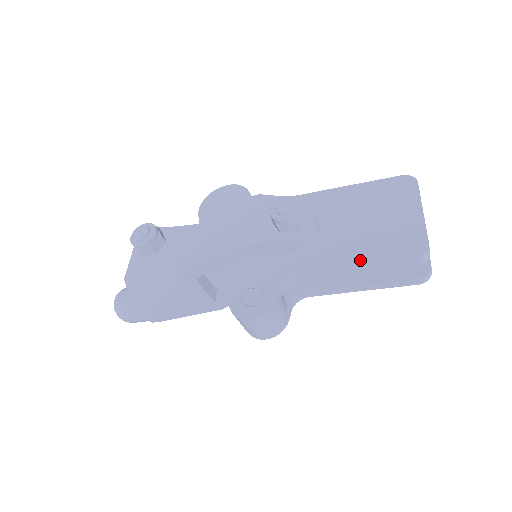
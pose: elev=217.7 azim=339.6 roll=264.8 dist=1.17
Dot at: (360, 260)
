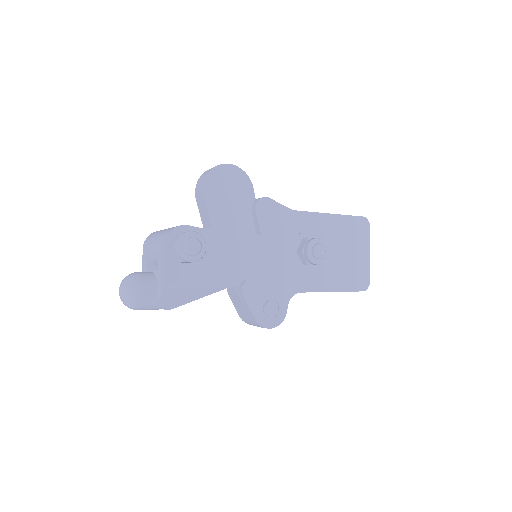
Dot at: (337, 287)
